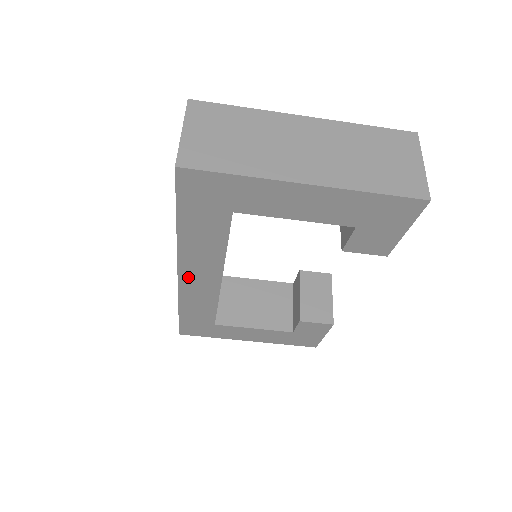
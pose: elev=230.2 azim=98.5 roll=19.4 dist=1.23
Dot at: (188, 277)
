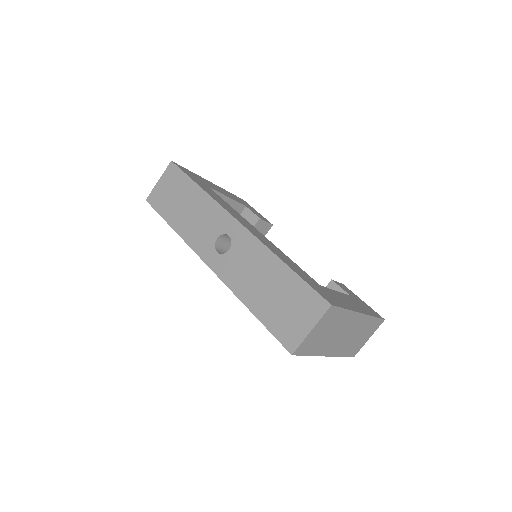
Dot at: occluded
